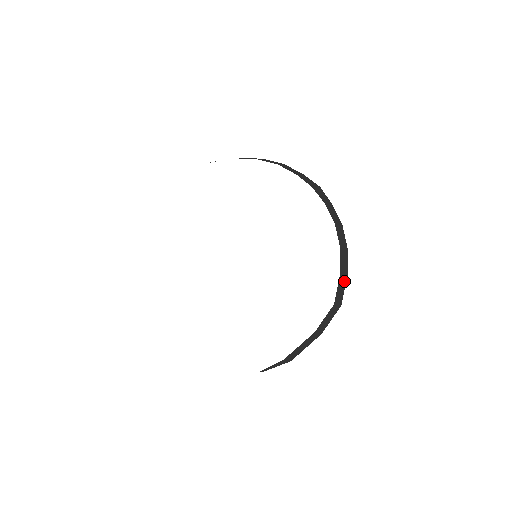
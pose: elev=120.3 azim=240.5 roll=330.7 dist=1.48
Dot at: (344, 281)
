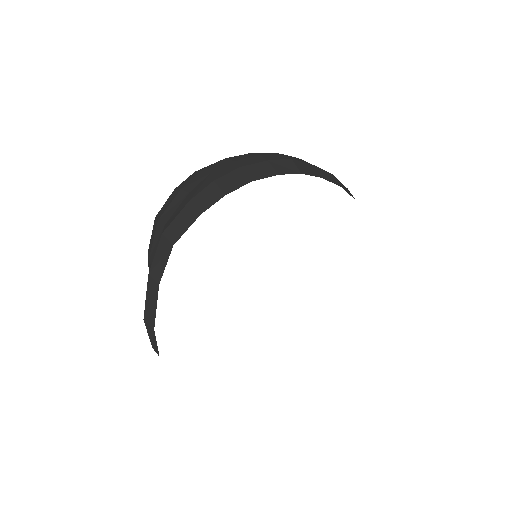
Dot at: occluded
